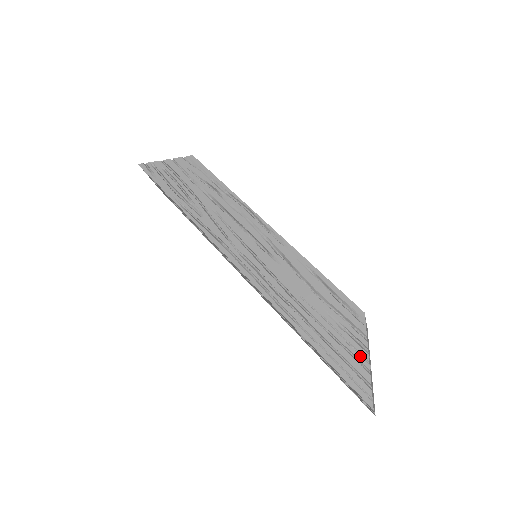
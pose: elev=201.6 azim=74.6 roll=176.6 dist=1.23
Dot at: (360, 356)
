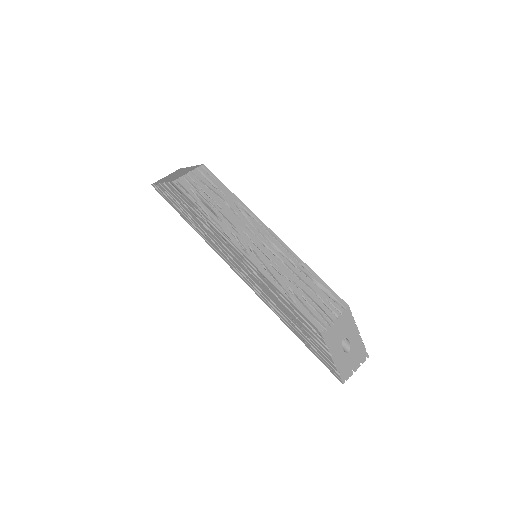
Dot at: (327, 356)
